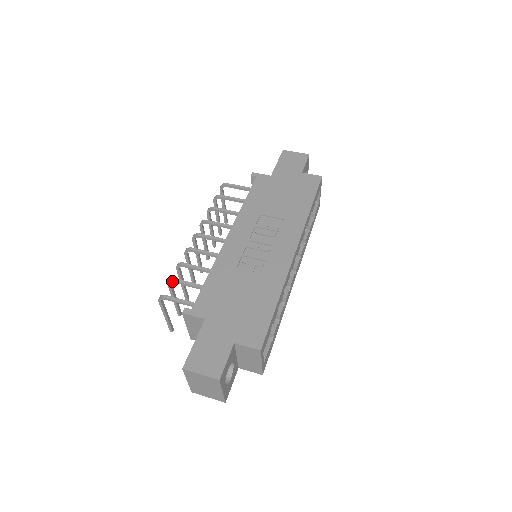
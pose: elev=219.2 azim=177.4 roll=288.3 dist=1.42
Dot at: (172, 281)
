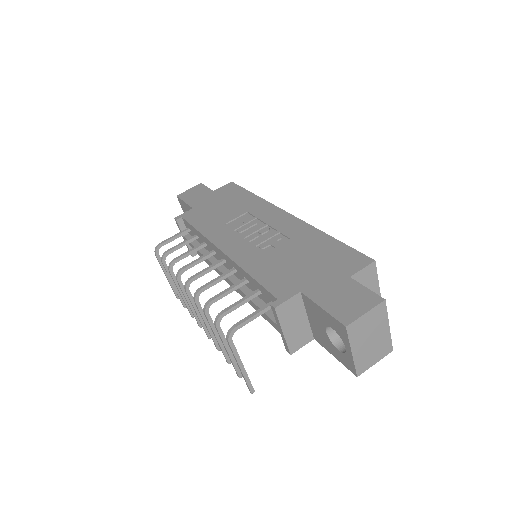
Dot at: (221, 316)
